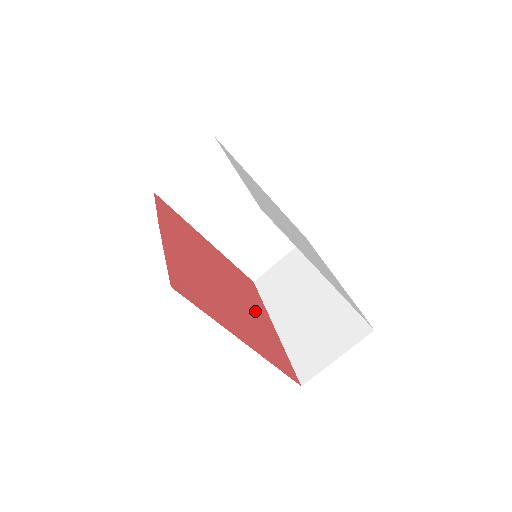
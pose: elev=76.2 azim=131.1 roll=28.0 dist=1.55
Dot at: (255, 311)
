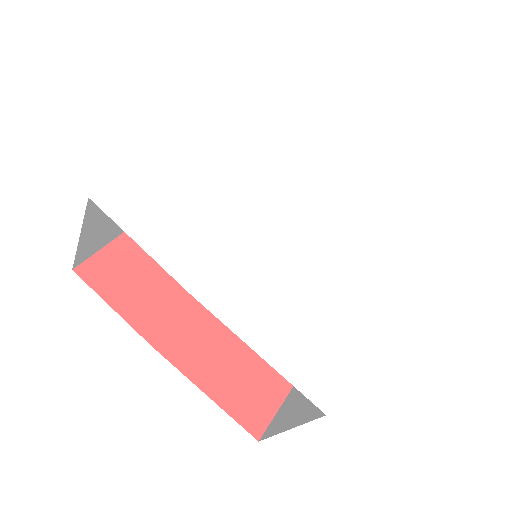
Dot at: occluded
